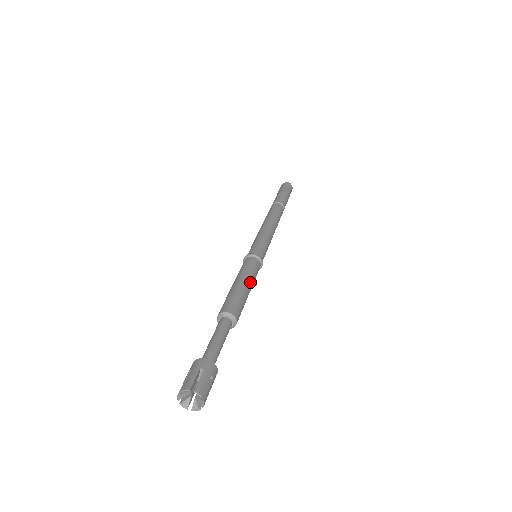
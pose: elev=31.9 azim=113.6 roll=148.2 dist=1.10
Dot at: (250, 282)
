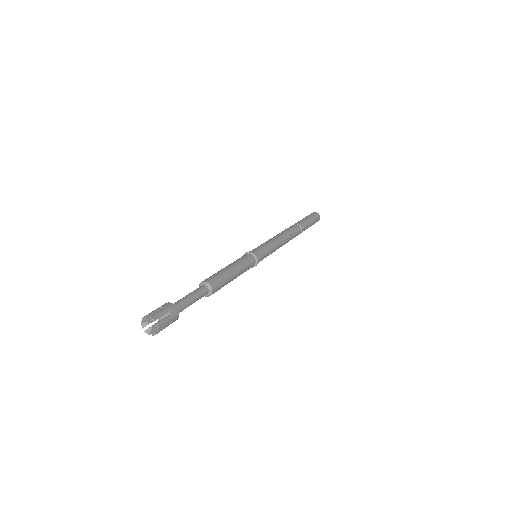
Dot at: (236, 267)
